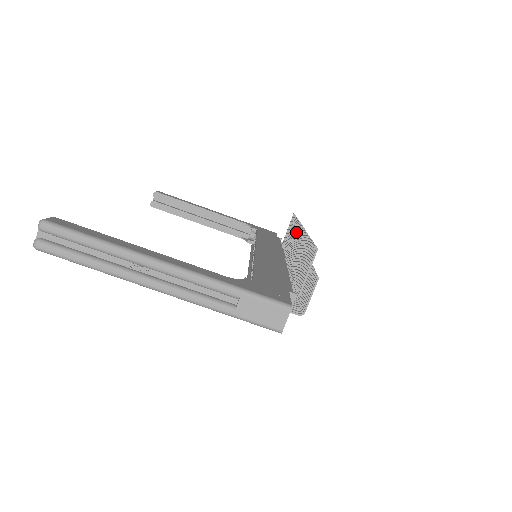
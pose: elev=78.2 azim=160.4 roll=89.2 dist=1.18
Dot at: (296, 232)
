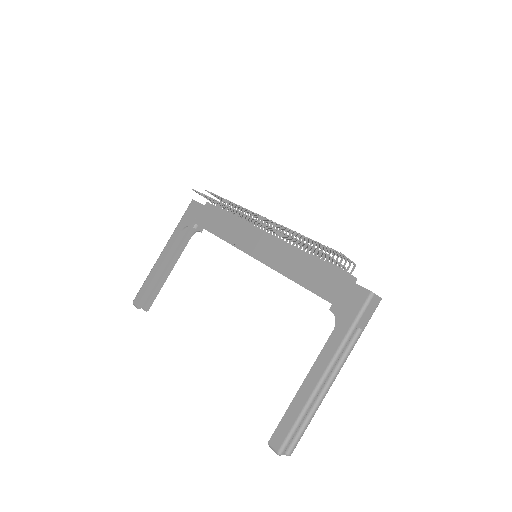
Dot at: occluded
